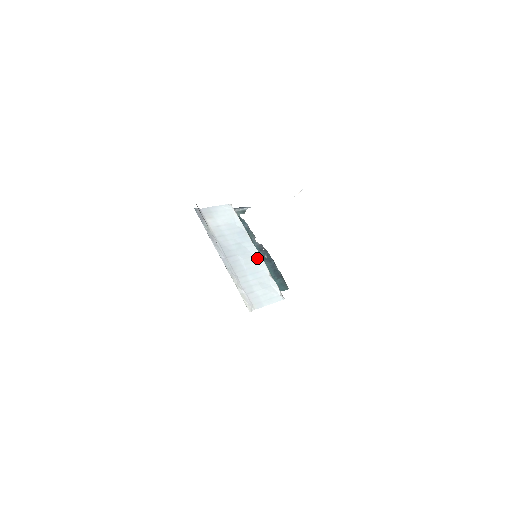
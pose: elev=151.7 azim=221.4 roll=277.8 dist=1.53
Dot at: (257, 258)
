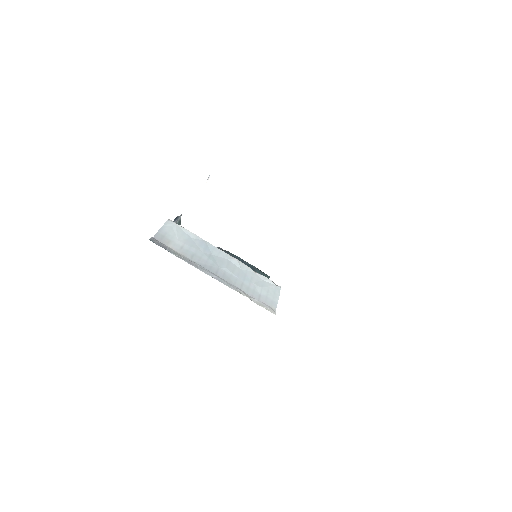
Dot at: (234, 261)
